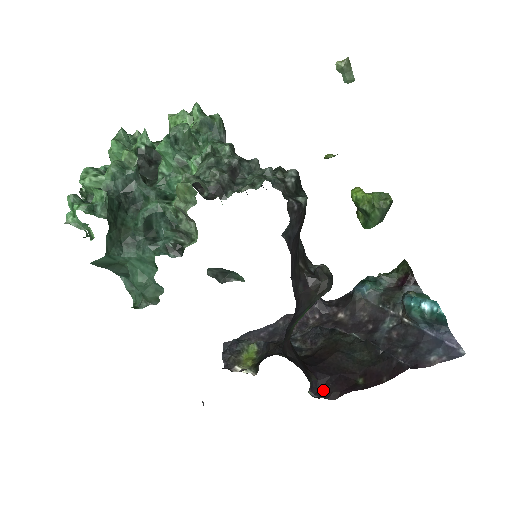
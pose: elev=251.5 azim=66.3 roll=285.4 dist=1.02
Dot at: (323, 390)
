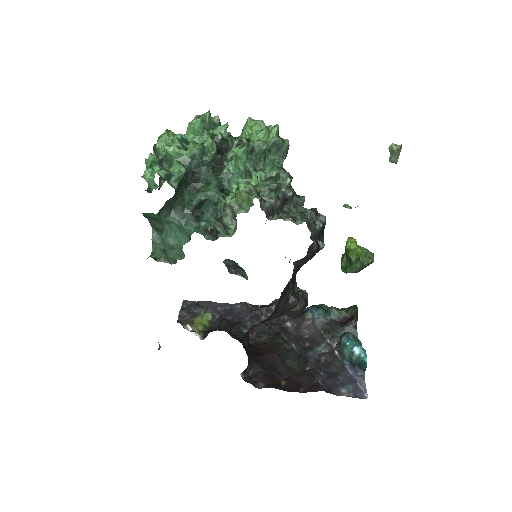
Dot at: (253, 377)
